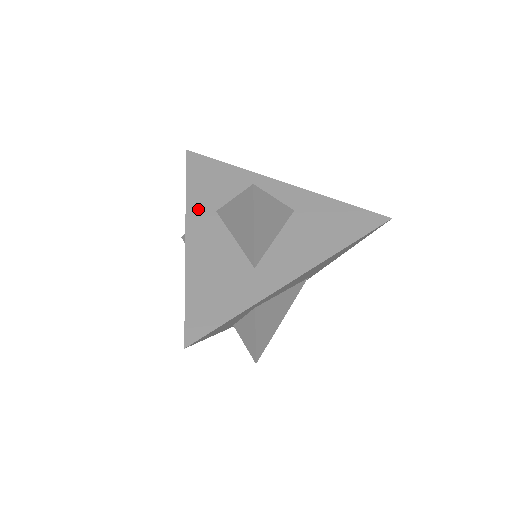
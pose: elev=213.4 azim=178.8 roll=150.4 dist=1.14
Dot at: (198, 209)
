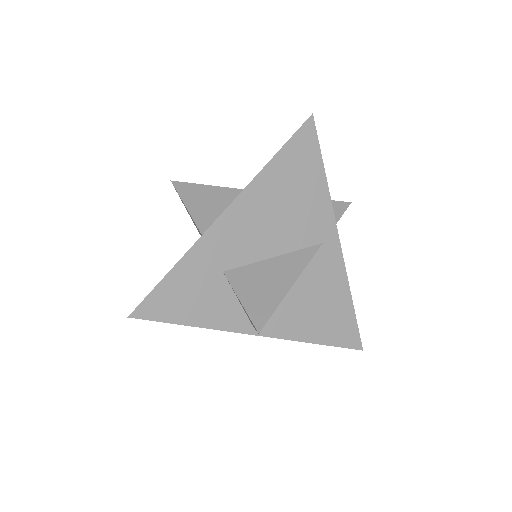
Dot at: occluded
